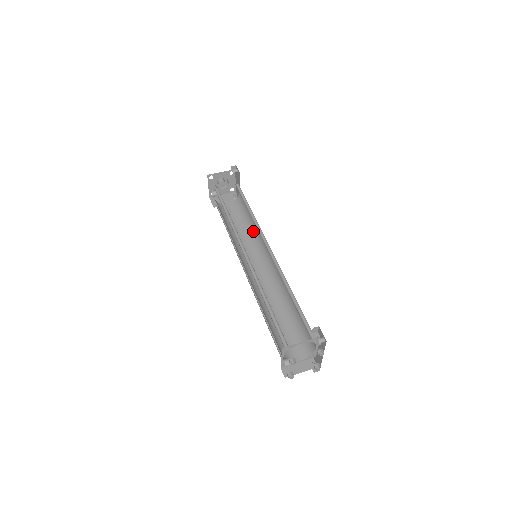
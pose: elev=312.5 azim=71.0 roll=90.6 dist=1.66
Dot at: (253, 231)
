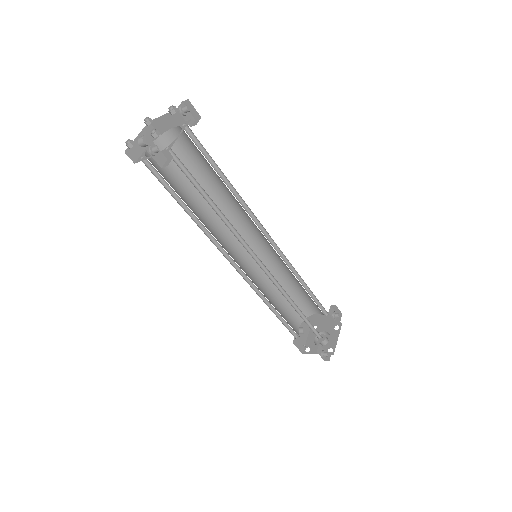
Dot at: occluded
